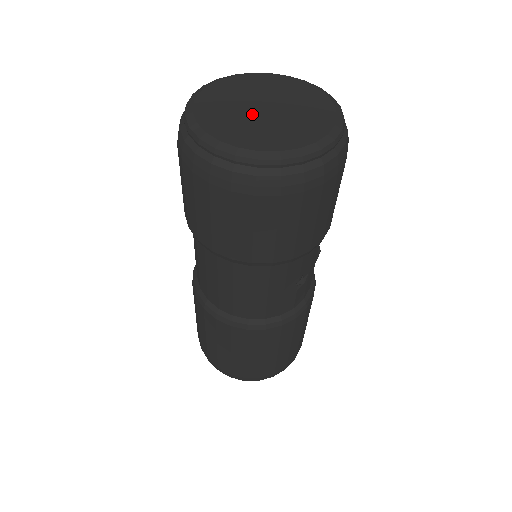
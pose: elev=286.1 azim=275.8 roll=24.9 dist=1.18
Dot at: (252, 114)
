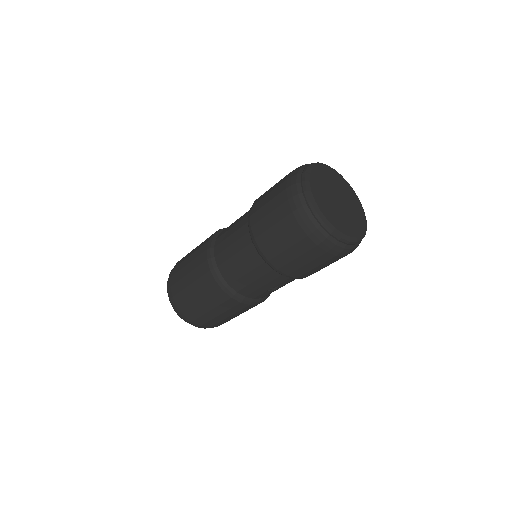
Dot at: (333, 198)
